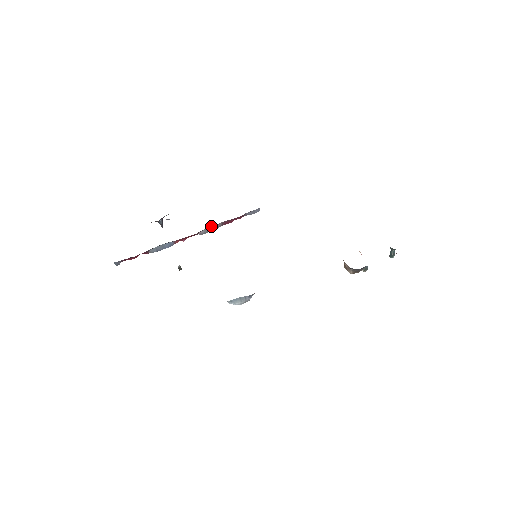
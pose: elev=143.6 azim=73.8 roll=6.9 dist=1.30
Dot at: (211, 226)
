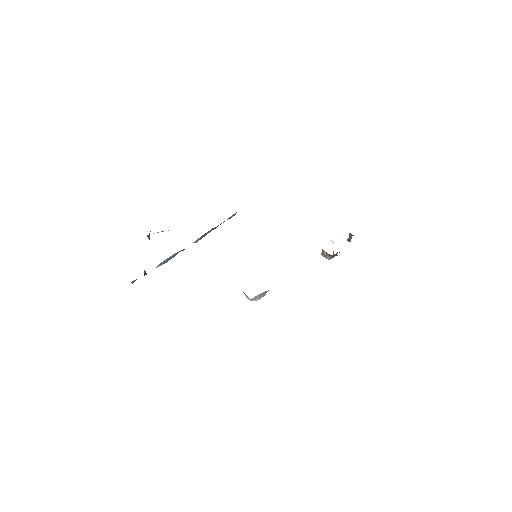
Dot at: (204, 234)
